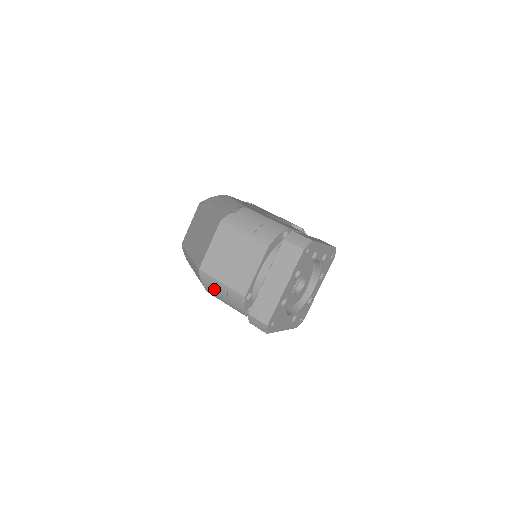
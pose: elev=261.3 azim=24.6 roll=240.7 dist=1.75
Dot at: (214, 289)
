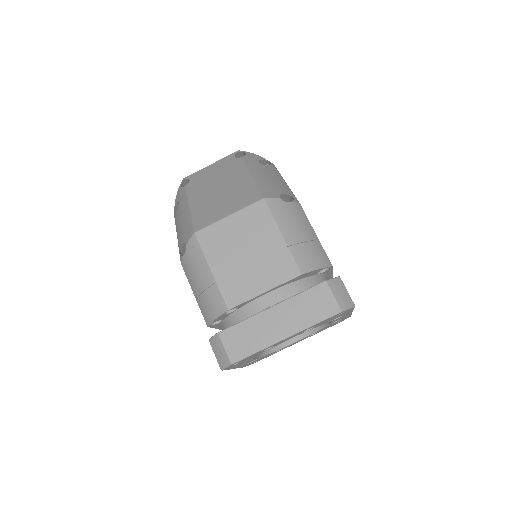
Dot at: (194, 269)
